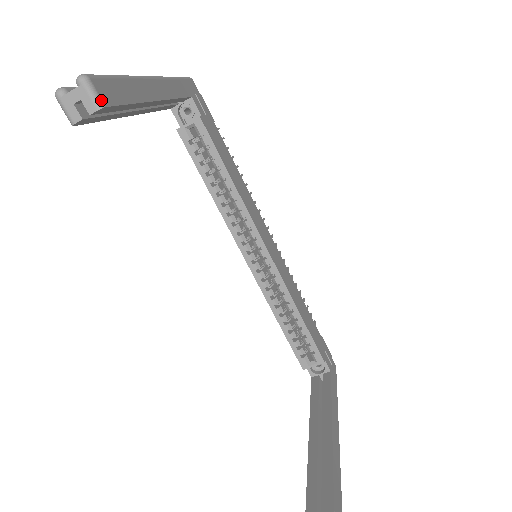
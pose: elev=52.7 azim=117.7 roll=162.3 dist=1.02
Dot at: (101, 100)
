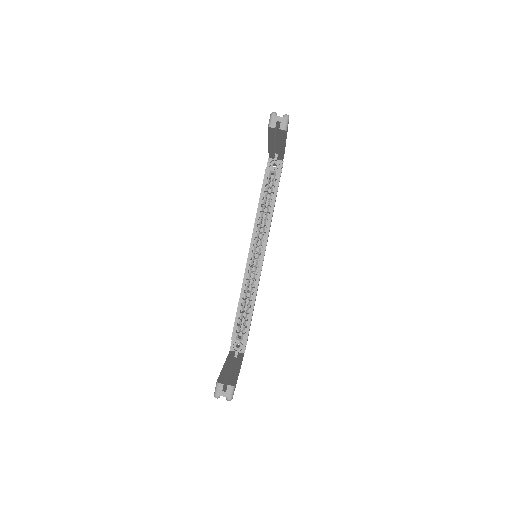
Dot at: occluded
